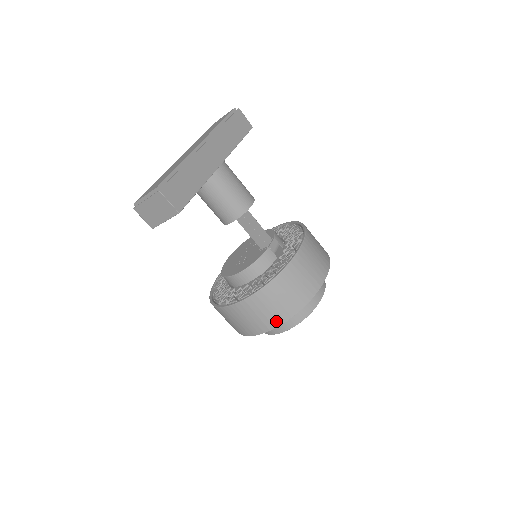
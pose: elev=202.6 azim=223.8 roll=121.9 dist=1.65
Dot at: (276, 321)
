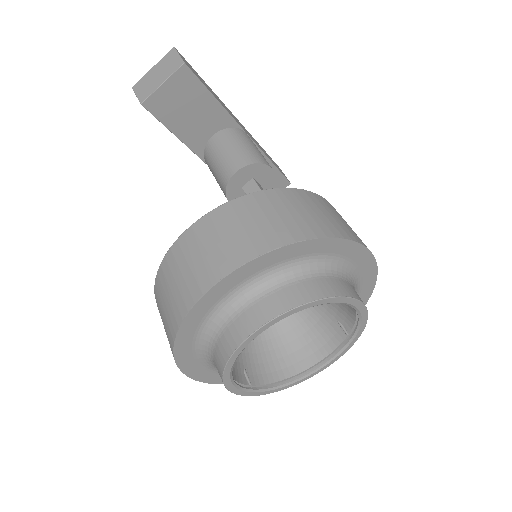
Dot at: (264, 243)
